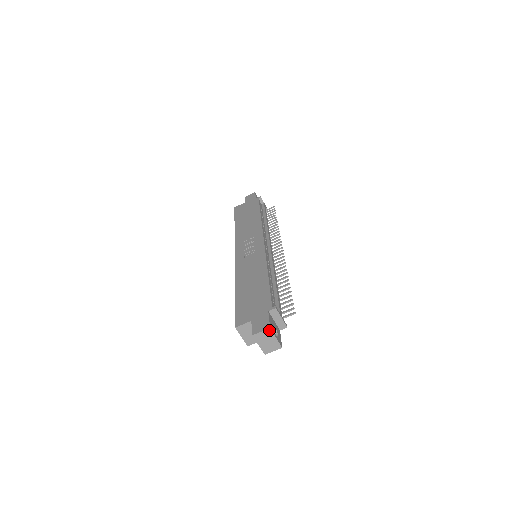
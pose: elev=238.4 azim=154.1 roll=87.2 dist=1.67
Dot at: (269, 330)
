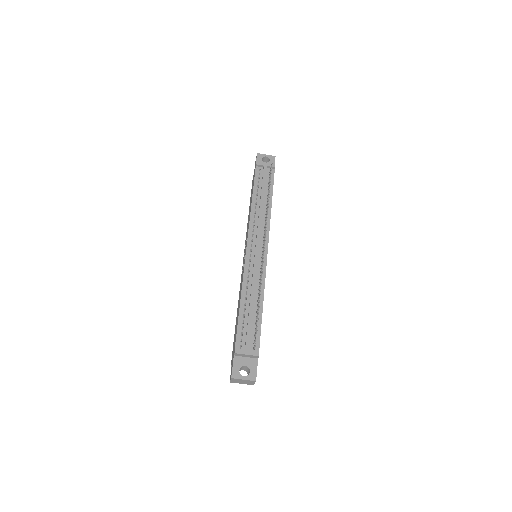
Dot at: (233, 379)
